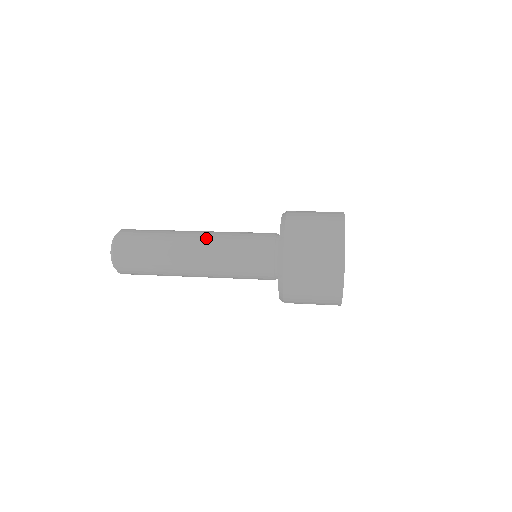
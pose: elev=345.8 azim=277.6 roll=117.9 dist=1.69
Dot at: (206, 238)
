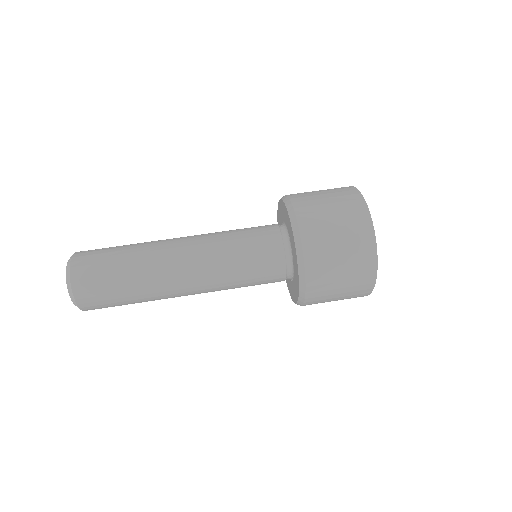
Dot at: (194, 251)
